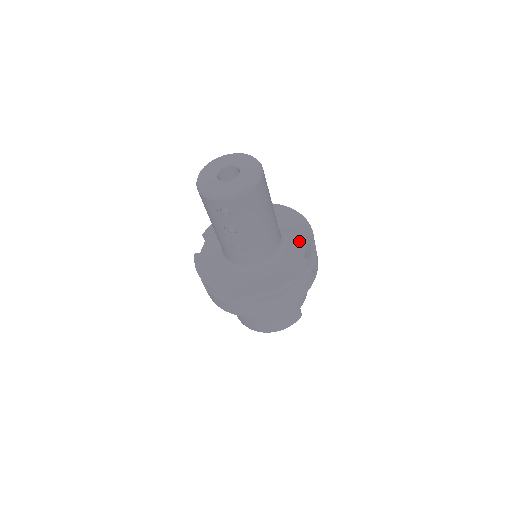
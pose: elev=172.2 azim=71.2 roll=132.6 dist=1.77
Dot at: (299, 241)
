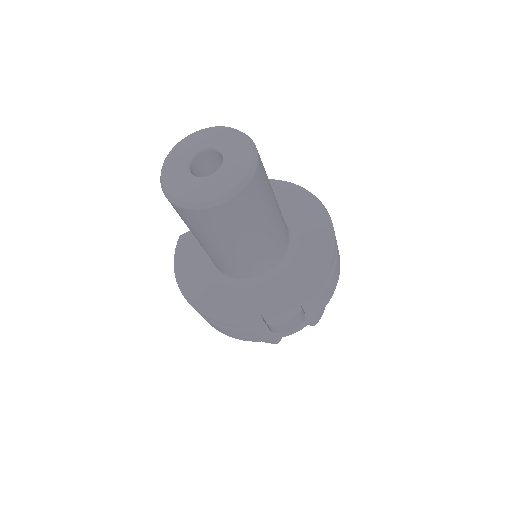
Dot at: (285, 291)
